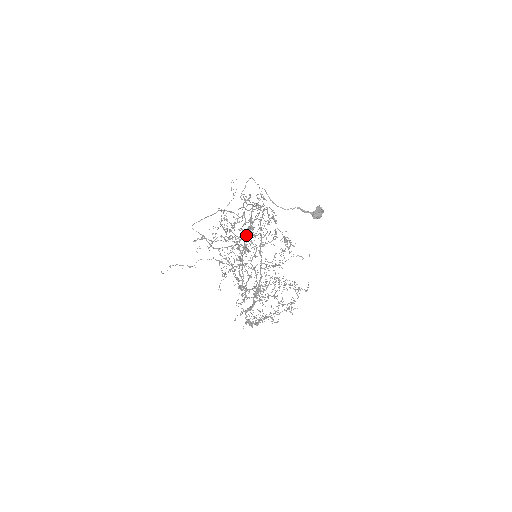
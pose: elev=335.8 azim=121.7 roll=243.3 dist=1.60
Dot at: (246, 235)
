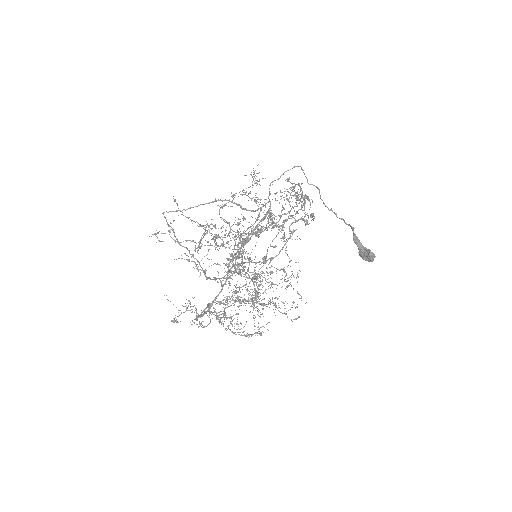
Dot at: occluded
